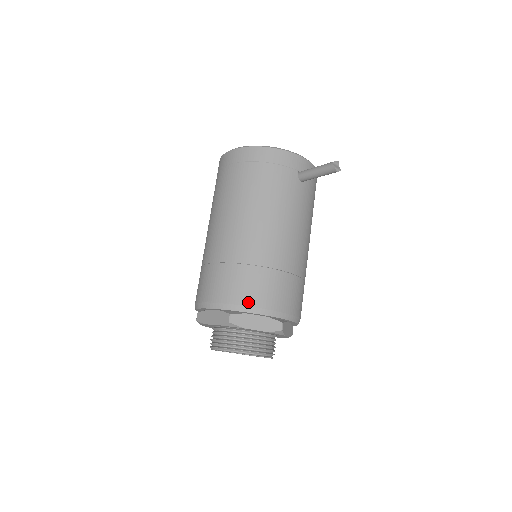
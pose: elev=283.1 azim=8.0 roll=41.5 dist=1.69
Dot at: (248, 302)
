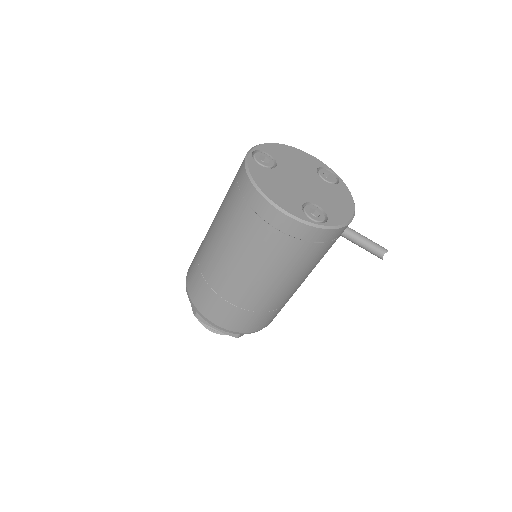
Dot at: (258, 329)
